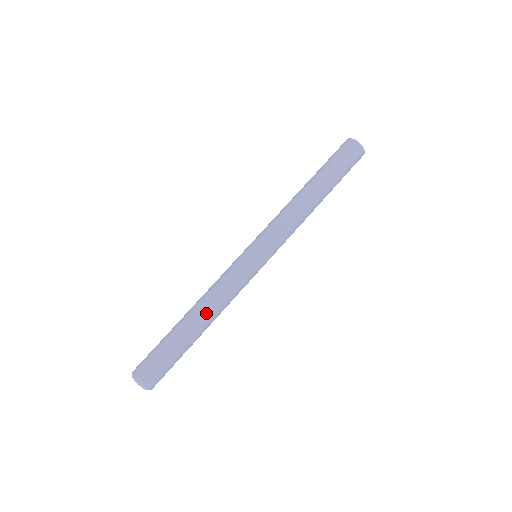
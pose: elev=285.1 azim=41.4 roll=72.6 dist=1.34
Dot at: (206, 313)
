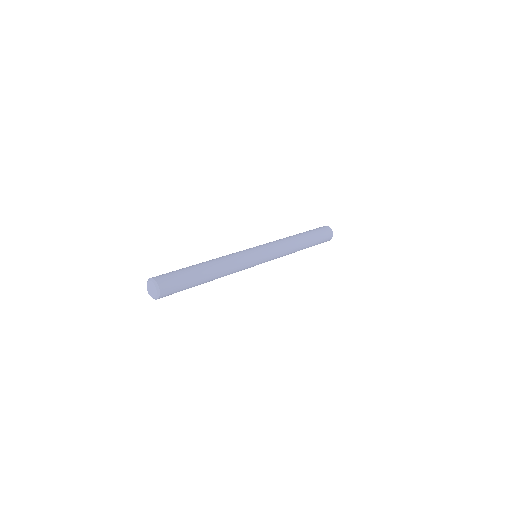
Dot at: (219, 268)
